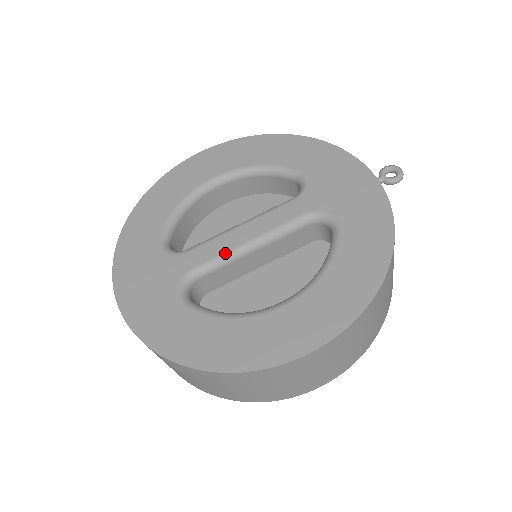
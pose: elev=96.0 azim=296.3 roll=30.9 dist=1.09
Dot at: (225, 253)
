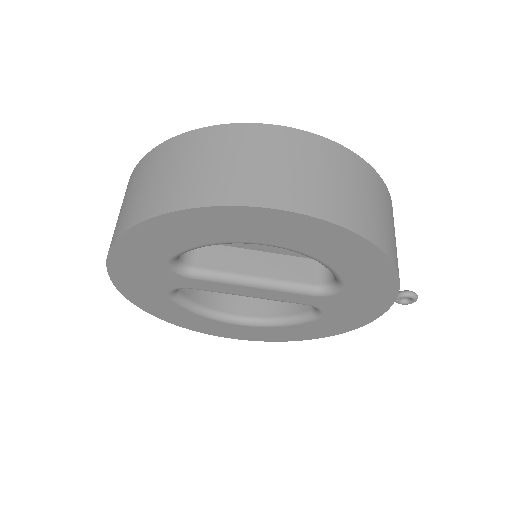
Dot at: occluded
